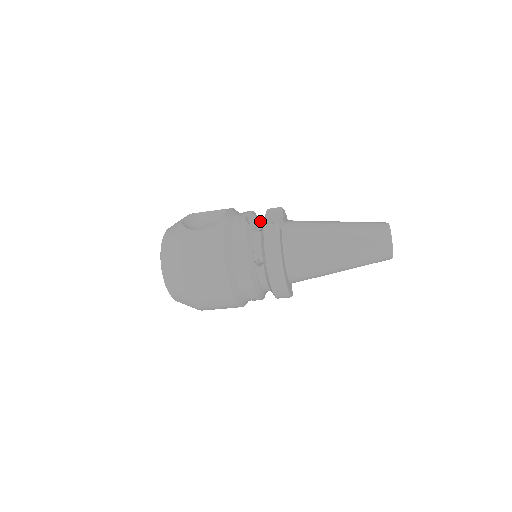
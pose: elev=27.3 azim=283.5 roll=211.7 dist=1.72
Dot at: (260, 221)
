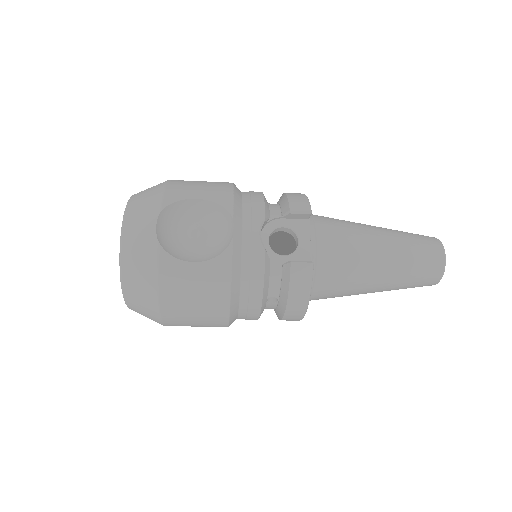
Dot at: (275, 225)
